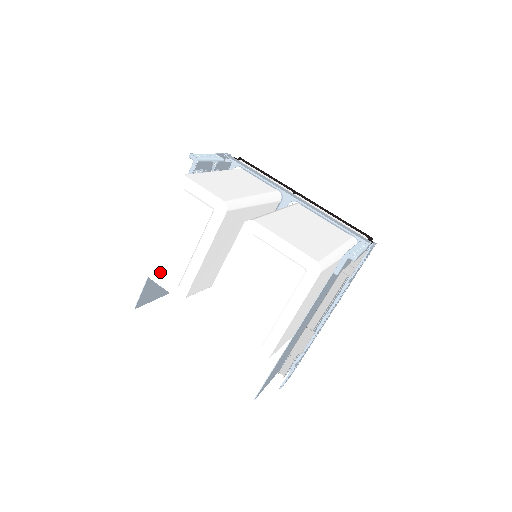
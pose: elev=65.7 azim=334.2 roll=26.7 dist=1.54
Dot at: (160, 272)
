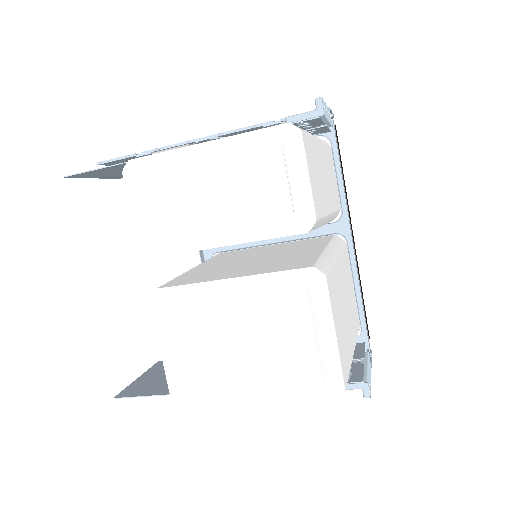
Dot at: (147, 199)
